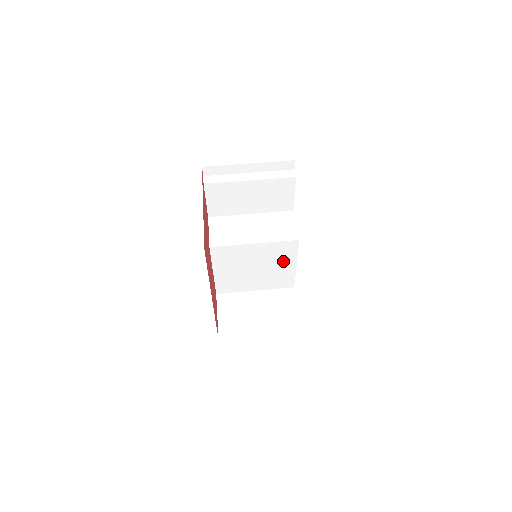
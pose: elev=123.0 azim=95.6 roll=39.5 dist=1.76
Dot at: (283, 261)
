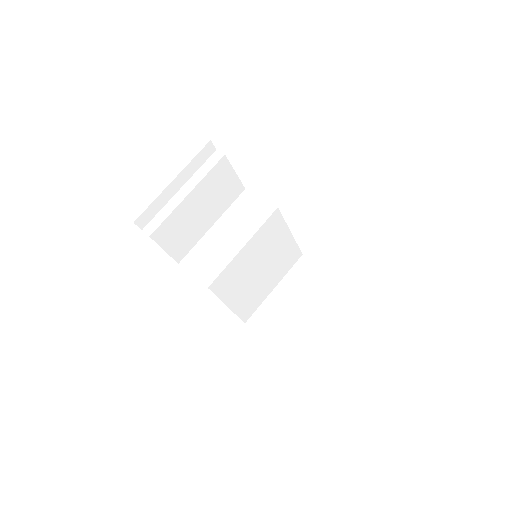
Dot at: (278, 240)
